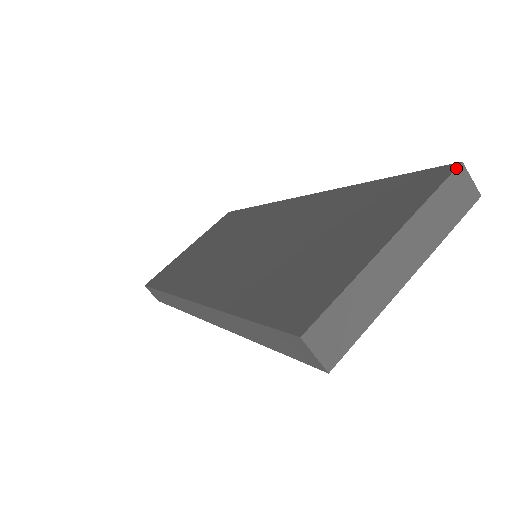
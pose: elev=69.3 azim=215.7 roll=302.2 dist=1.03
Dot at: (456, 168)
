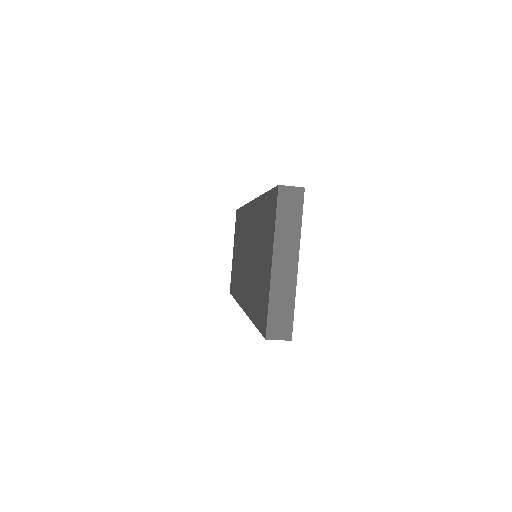
Dot at: (278, 192)
